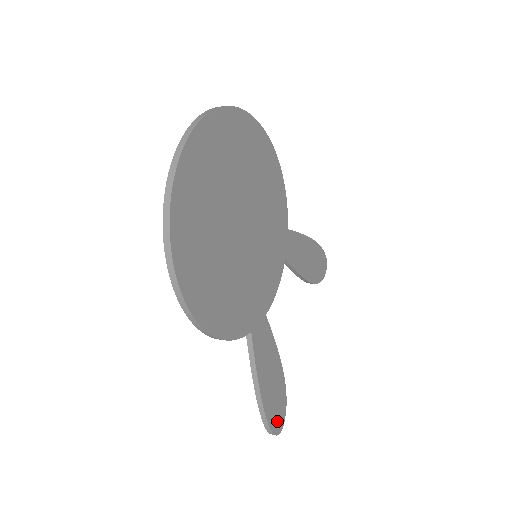
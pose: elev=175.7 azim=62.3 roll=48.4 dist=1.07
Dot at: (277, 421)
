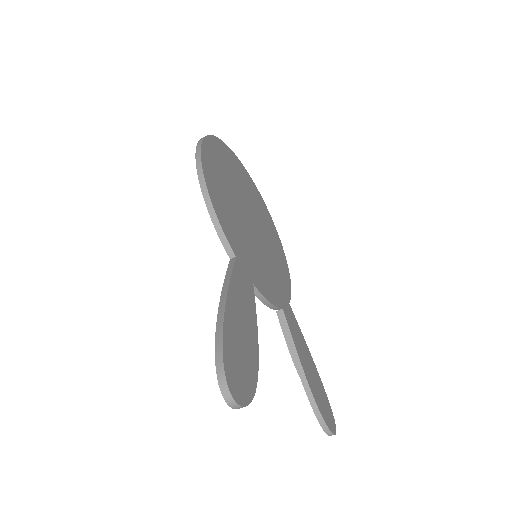
Dot at: (234, 376)
